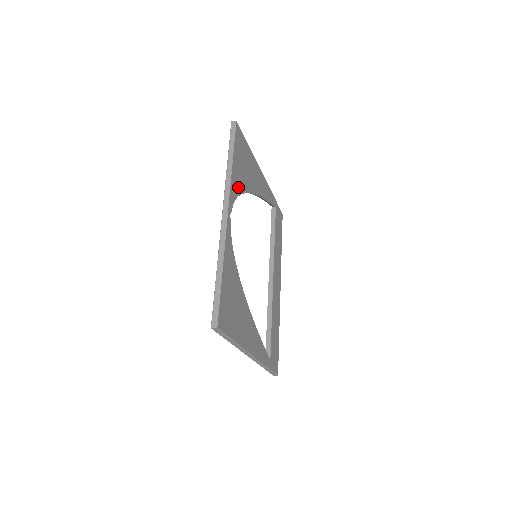
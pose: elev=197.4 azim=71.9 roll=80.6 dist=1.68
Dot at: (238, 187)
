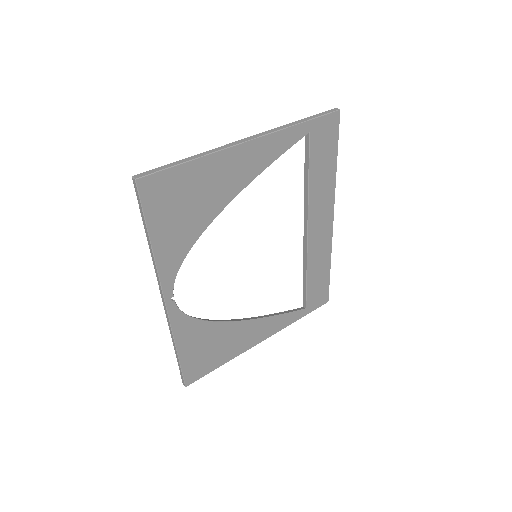
Dot at: (179, 252)
